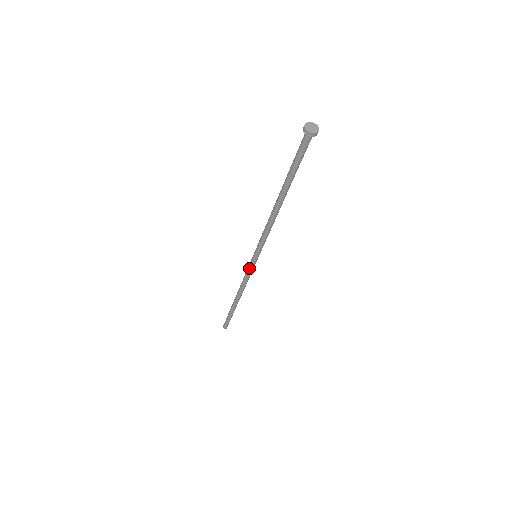
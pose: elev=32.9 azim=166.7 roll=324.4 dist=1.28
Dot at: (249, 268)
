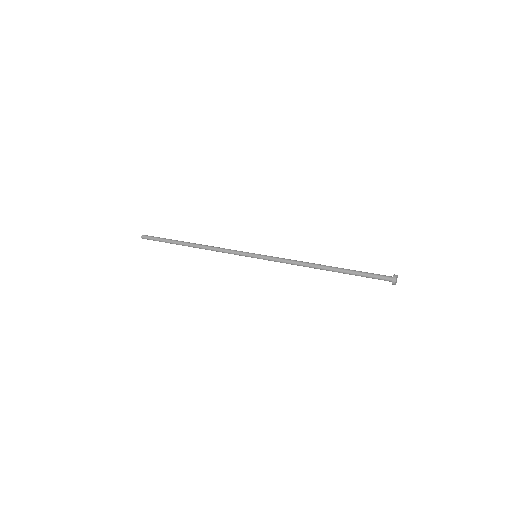
Dot at: (240, 255)
